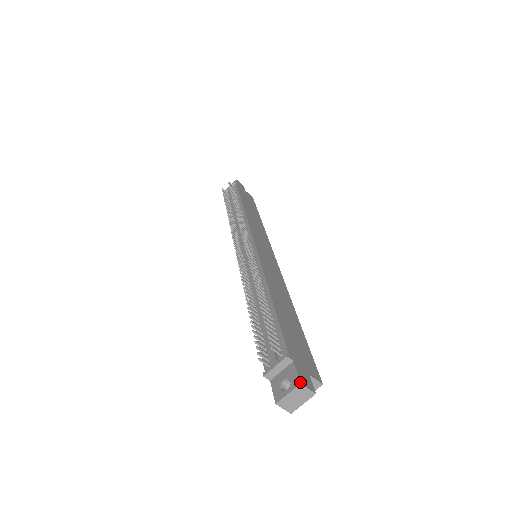
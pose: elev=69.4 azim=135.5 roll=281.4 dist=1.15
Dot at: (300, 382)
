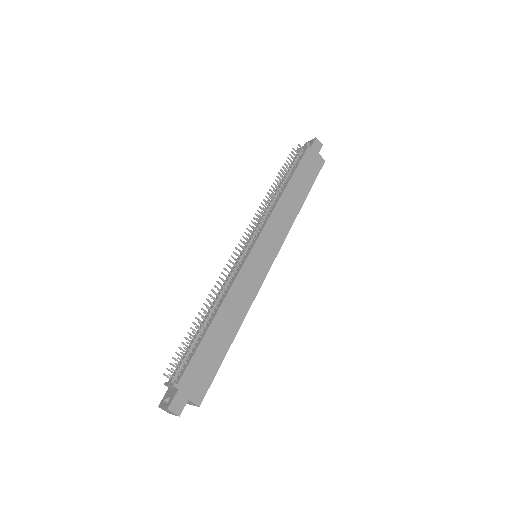
Dot at: (168, 408)
